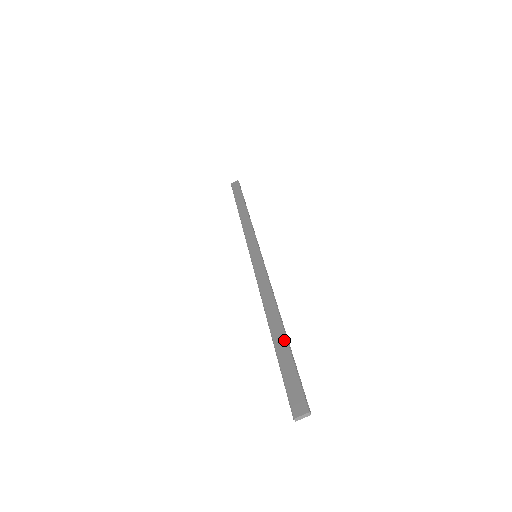
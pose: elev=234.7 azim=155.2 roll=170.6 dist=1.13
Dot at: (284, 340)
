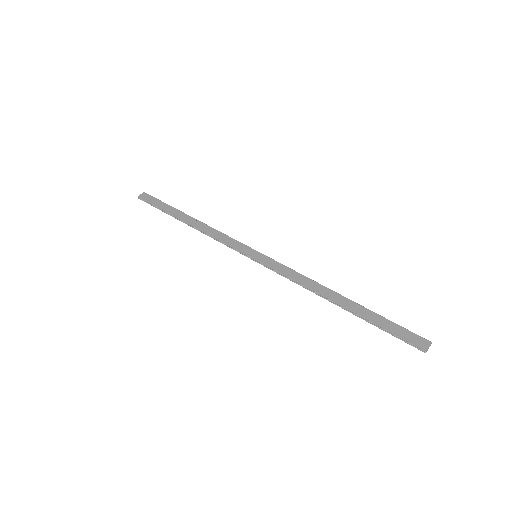
Dot at: (362, 308)
